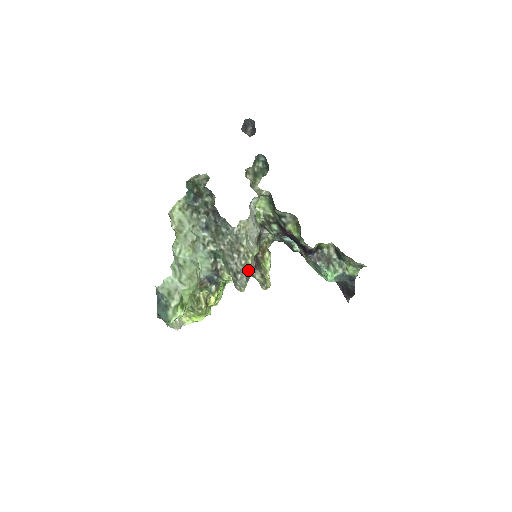
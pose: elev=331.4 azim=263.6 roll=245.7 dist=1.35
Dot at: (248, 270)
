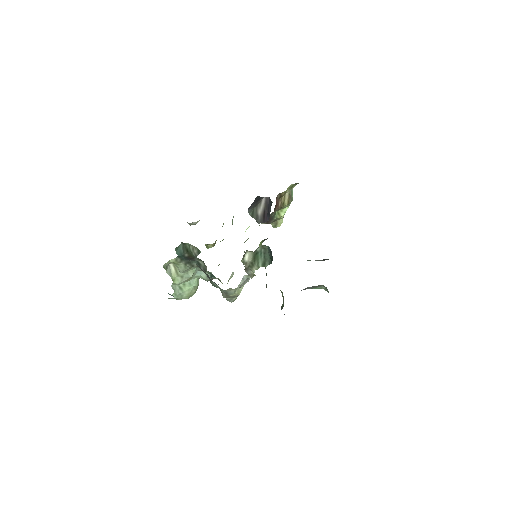
Dot at: (236, 297)
